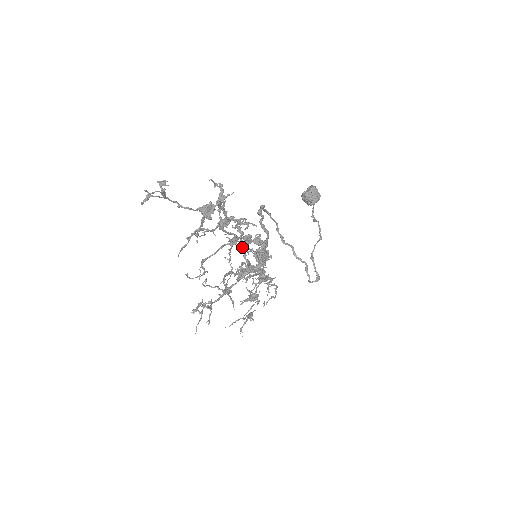
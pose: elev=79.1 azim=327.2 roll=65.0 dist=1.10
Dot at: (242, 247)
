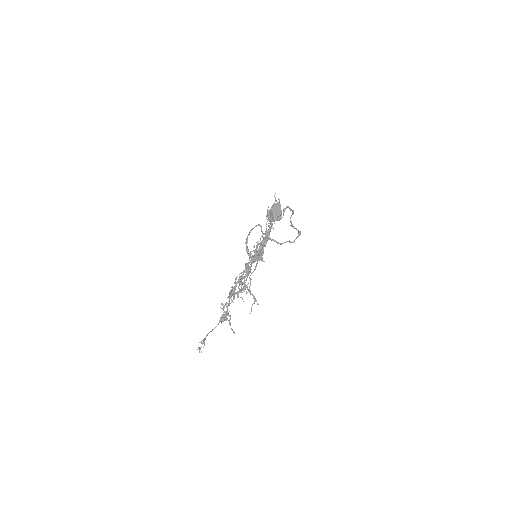
Dot at: (247, 289)
